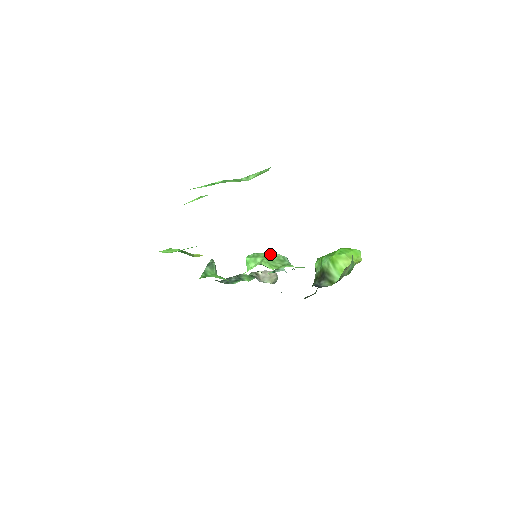
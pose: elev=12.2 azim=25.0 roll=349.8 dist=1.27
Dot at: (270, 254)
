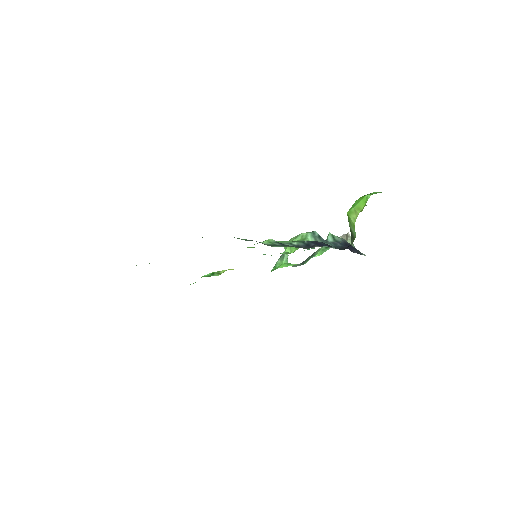
Dot at: (297, 236)
